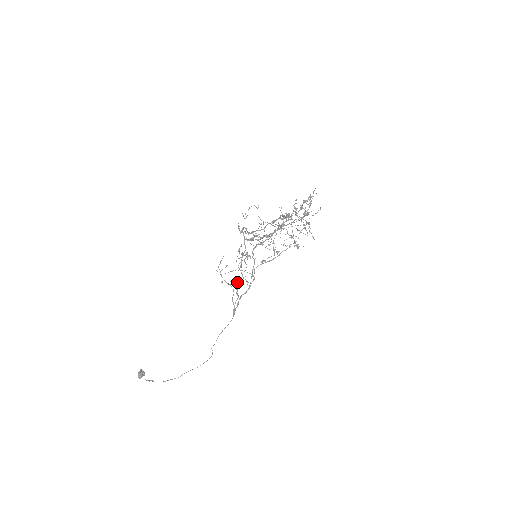
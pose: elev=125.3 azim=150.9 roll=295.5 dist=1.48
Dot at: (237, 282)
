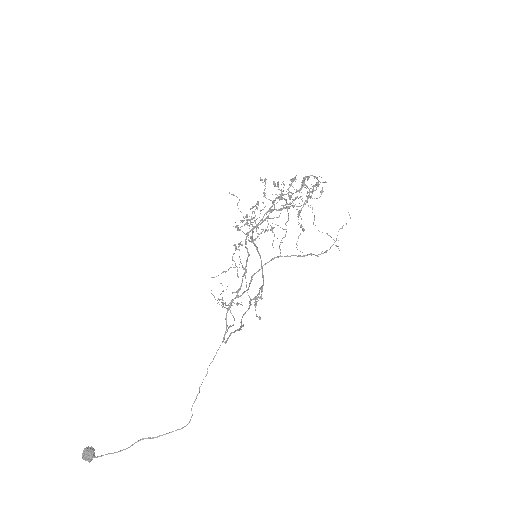
Dot at: occluded
